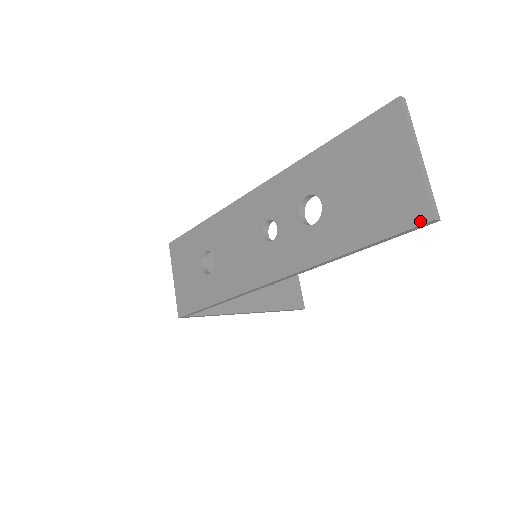
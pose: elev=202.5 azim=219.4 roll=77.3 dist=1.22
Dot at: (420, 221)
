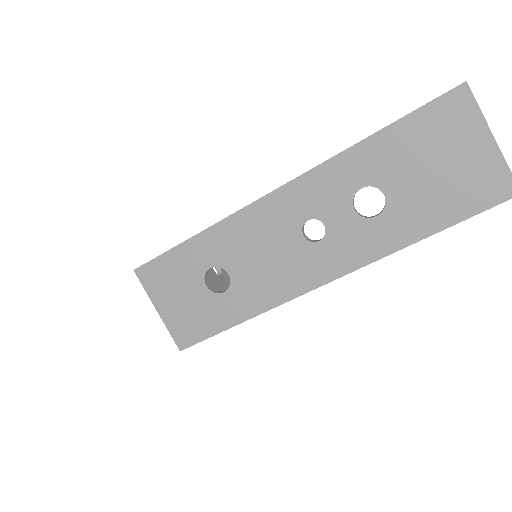
Dot at: (506, 197)
